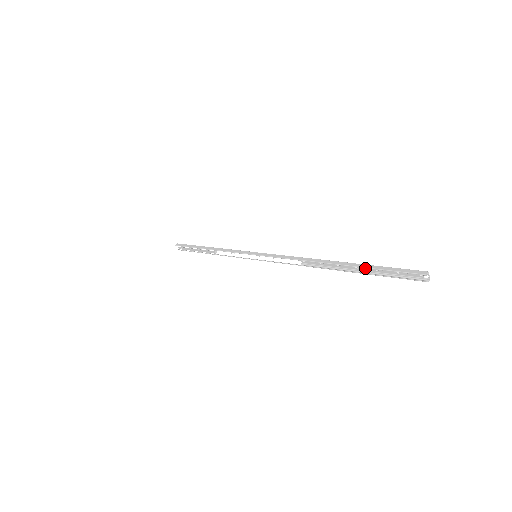
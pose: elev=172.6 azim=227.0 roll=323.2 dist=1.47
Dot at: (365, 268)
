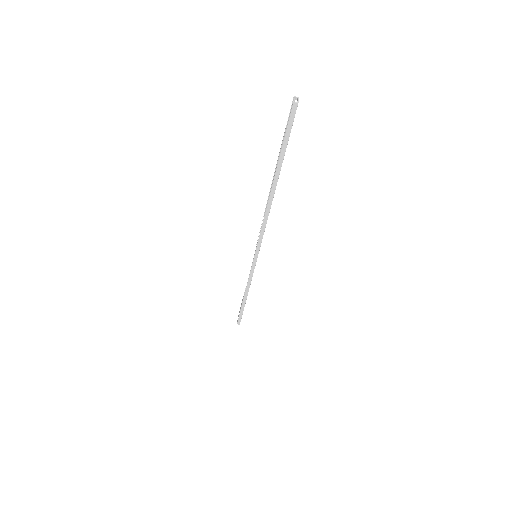
Dot at: (279, 154)
